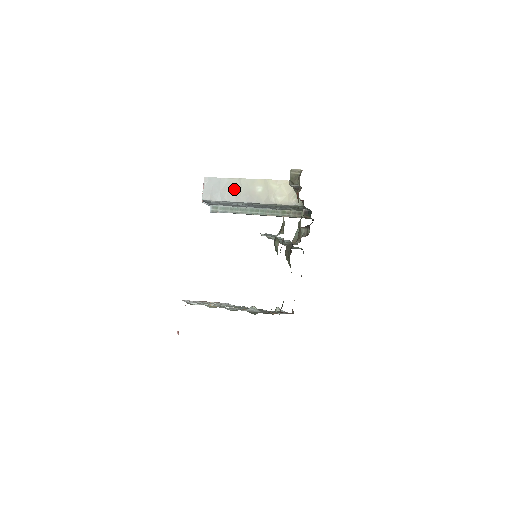
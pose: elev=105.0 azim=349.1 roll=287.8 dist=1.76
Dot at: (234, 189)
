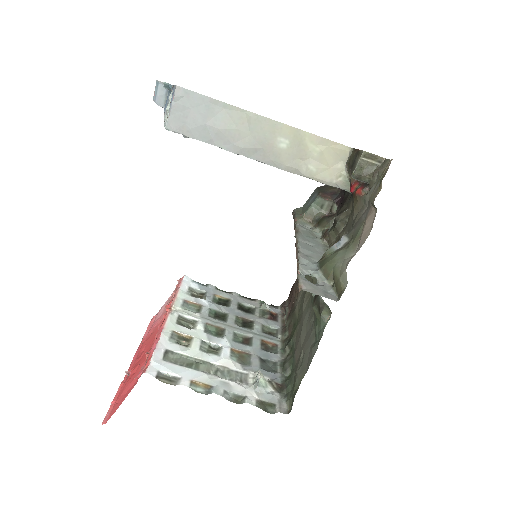
Dot at: (234, 128)
